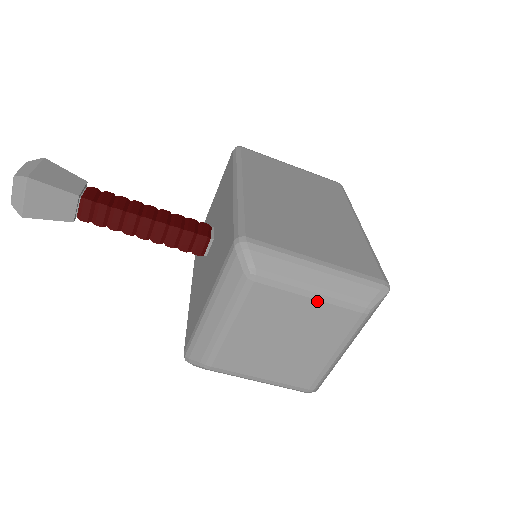
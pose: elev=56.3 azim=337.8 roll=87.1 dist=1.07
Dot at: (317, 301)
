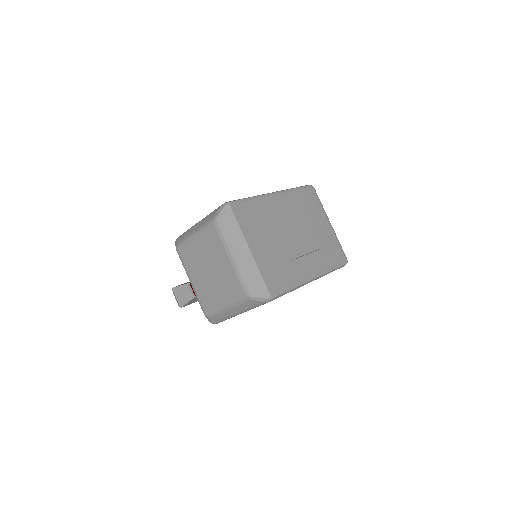
Dot at: (198, 237)
